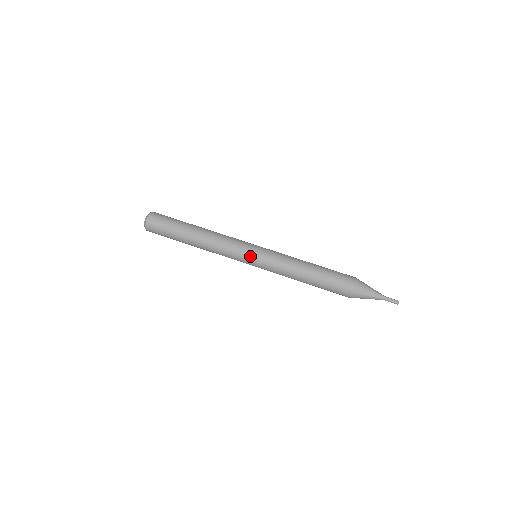
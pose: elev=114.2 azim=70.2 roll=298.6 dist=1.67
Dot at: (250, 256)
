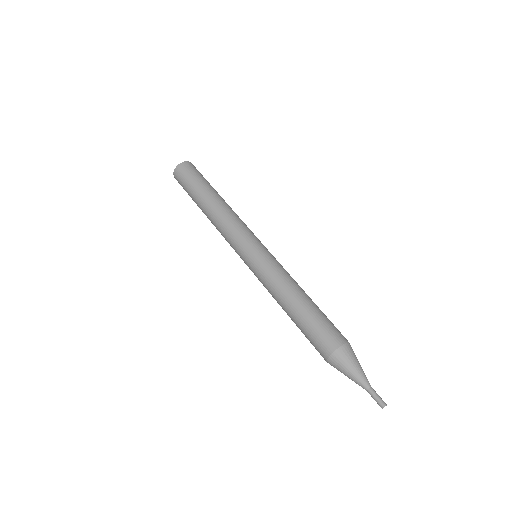
Dot at: (244, 254)
